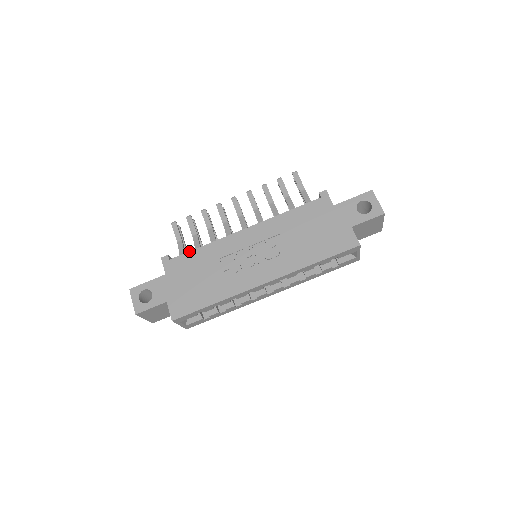
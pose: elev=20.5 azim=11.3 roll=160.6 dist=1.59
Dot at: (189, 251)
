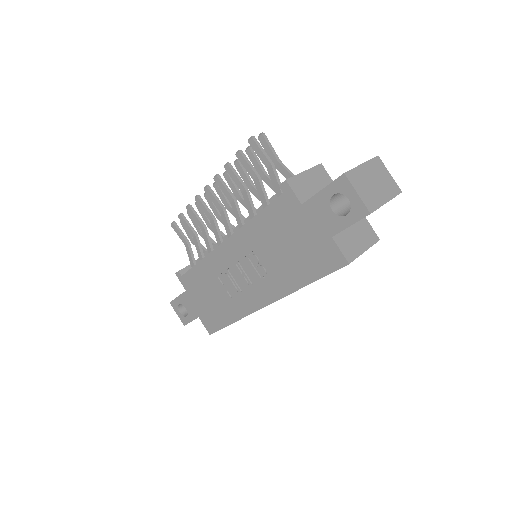
Dot at: (191, 268)
